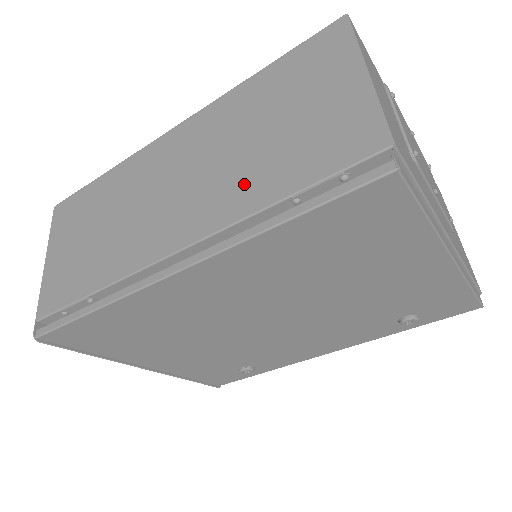
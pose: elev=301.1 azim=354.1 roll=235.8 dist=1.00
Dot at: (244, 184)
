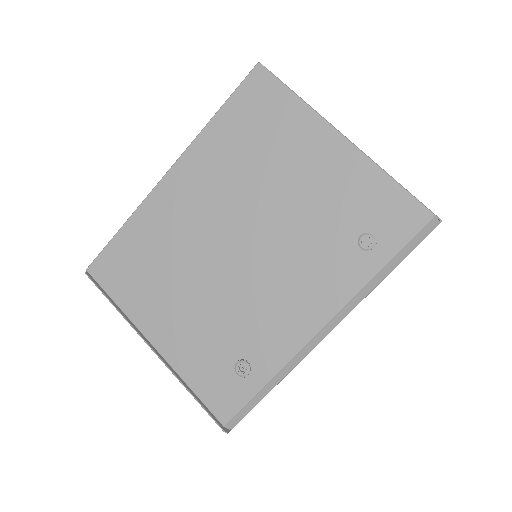
Dot at: occluded
